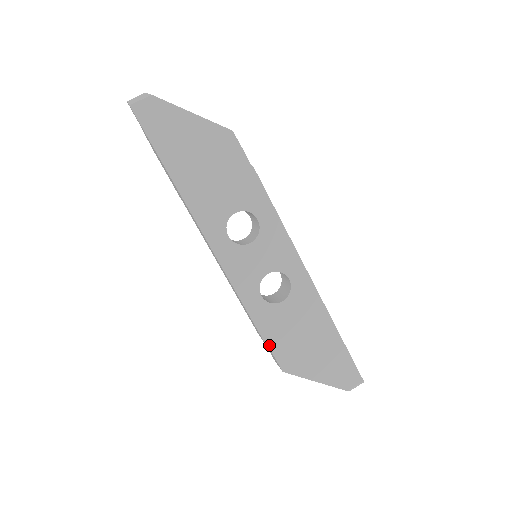
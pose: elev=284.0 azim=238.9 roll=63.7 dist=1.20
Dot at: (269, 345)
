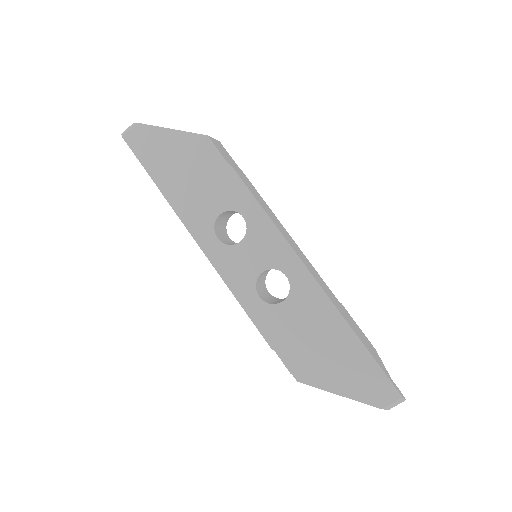
Dot at: (276, 350)
